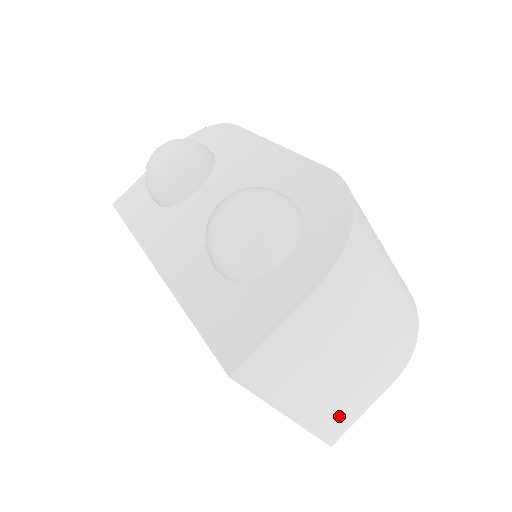
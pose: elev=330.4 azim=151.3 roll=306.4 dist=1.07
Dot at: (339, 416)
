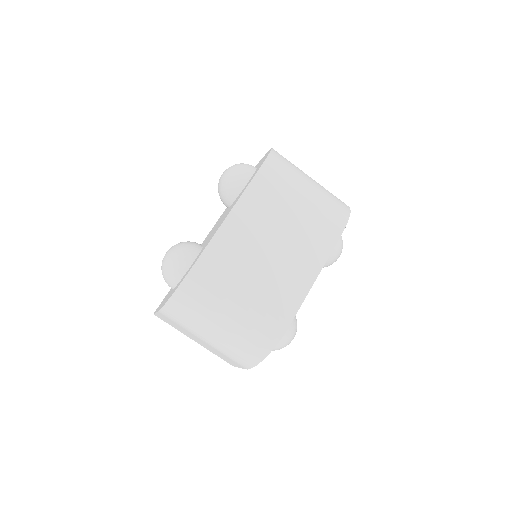
Dot at: occluded
